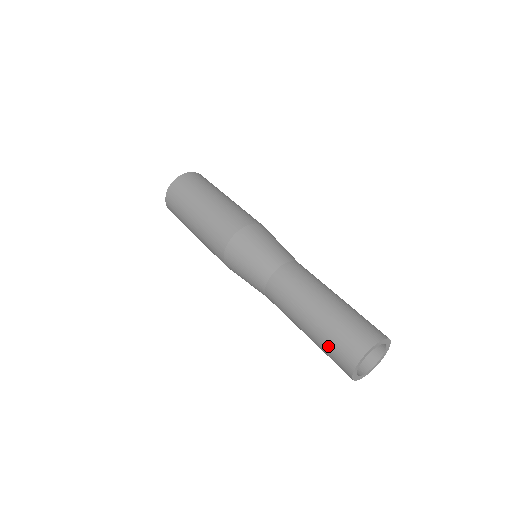
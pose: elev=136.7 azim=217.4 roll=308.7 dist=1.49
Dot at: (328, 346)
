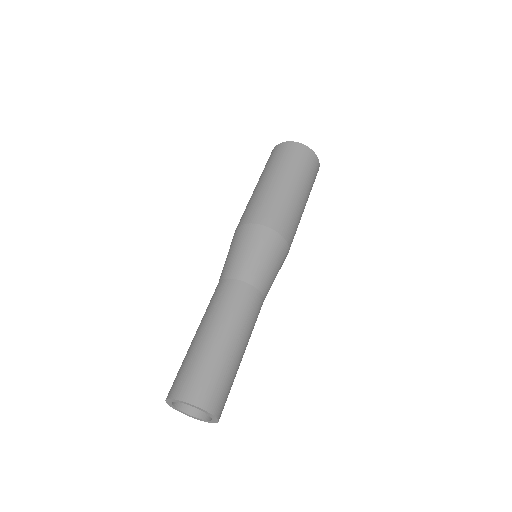
Dot at: occluded
